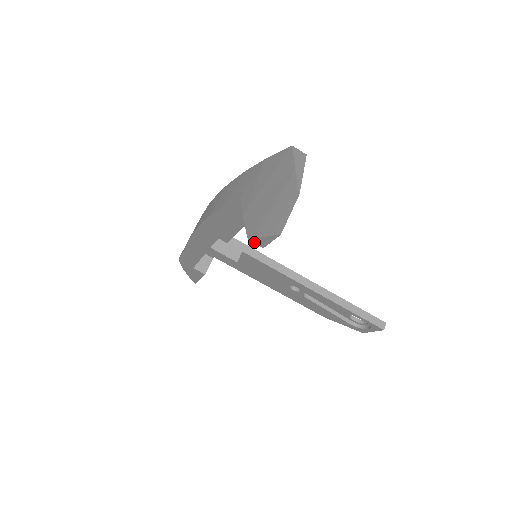
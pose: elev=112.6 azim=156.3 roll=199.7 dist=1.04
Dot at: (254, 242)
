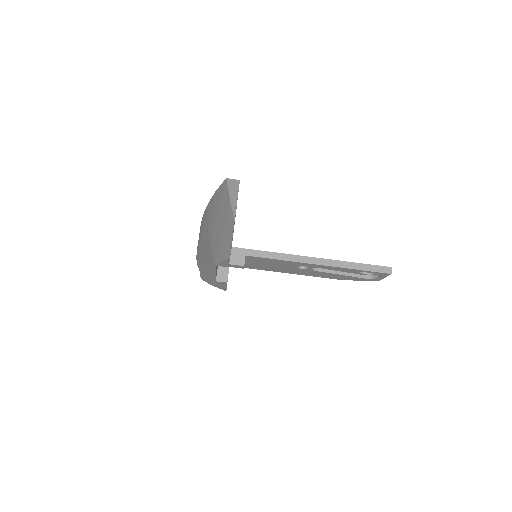
Dot at: occluded
